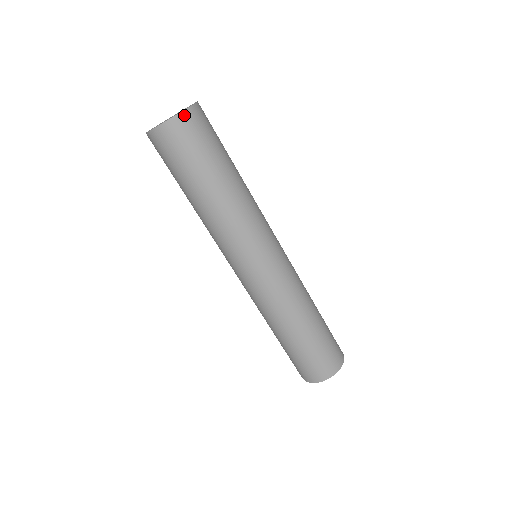
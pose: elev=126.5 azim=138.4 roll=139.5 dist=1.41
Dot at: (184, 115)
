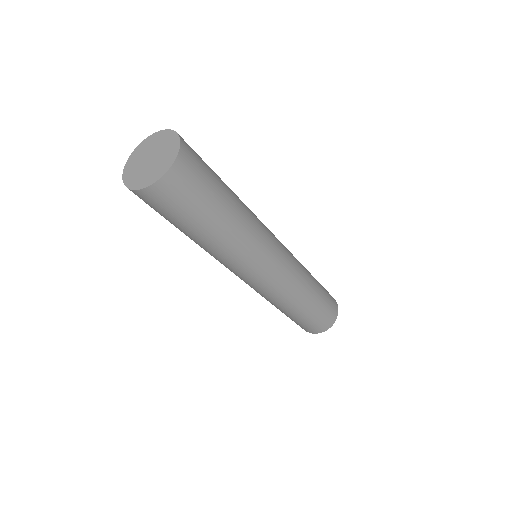
Dot at: (156, 186)
